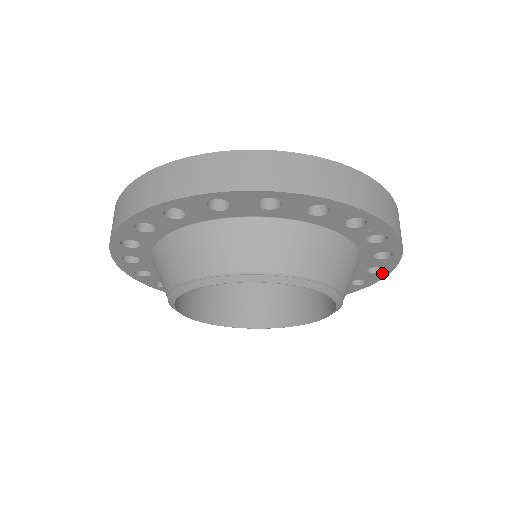
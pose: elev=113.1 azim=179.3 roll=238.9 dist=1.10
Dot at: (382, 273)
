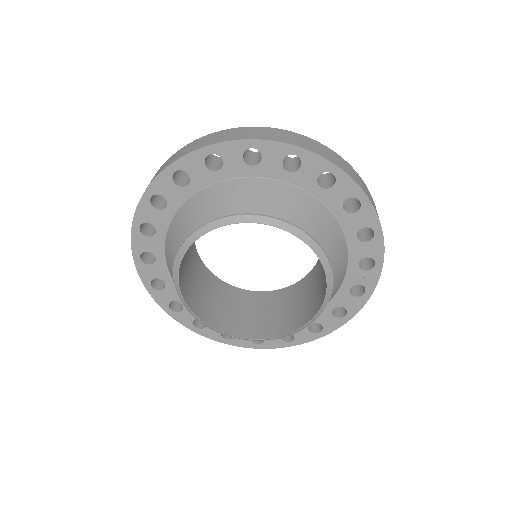
Dot at: (314, 335)
